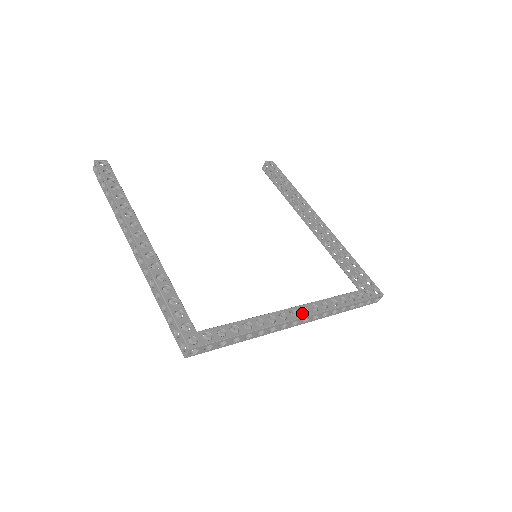
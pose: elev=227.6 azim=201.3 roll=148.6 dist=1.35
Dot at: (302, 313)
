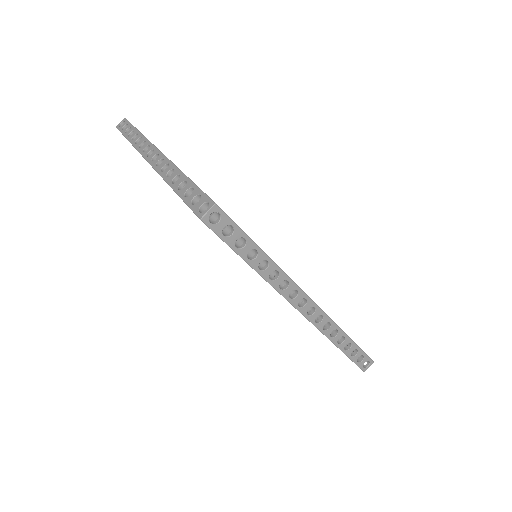
Dot at: (311, 299)
